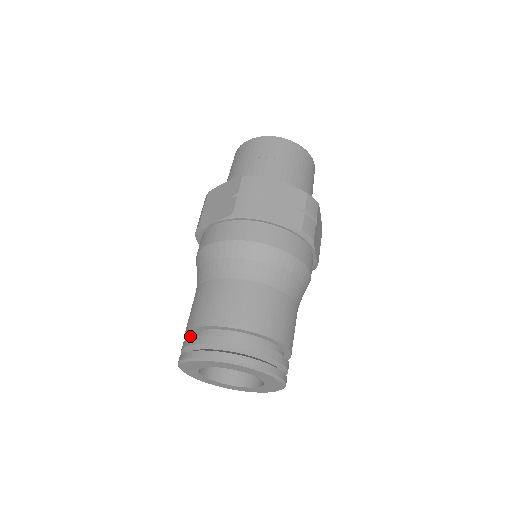
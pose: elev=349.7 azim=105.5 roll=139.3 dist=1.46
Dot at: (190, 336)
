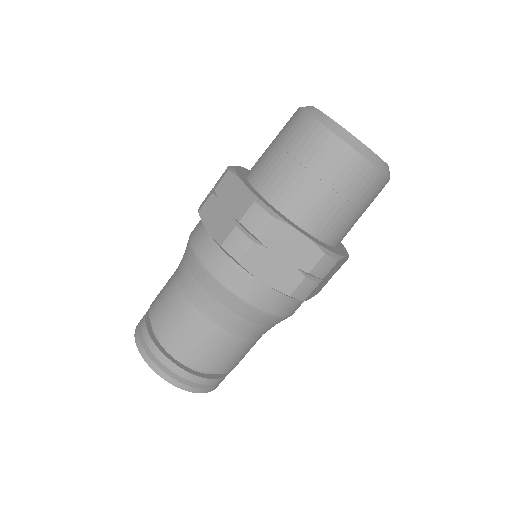
Dot at: occluded
